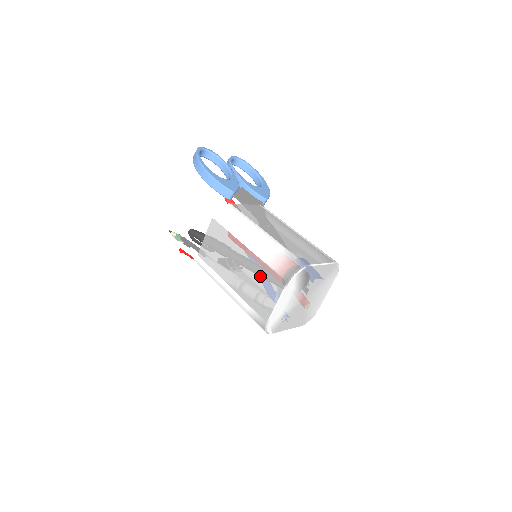
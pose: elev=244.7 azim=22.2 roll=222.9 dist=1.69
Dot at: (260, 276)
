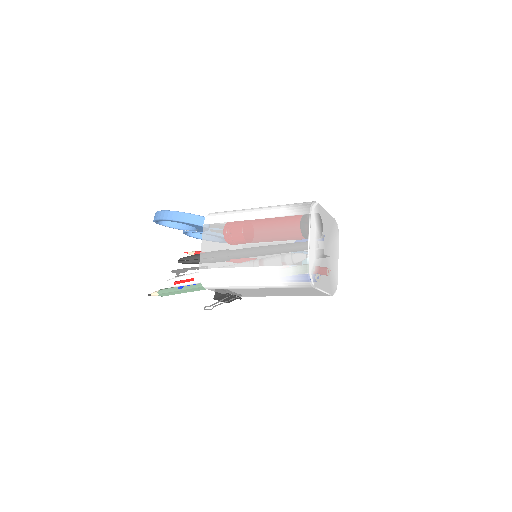
Dot at: (279, 231)
